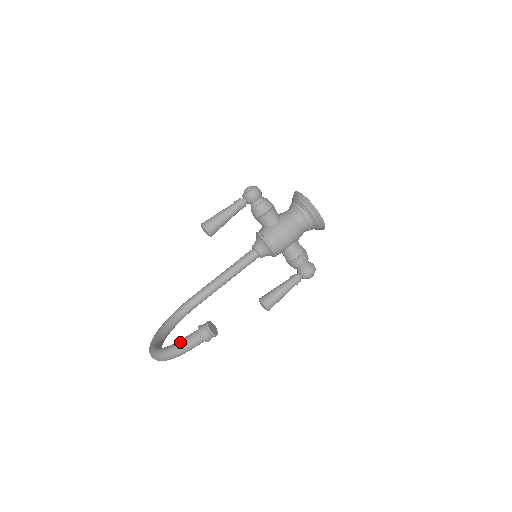
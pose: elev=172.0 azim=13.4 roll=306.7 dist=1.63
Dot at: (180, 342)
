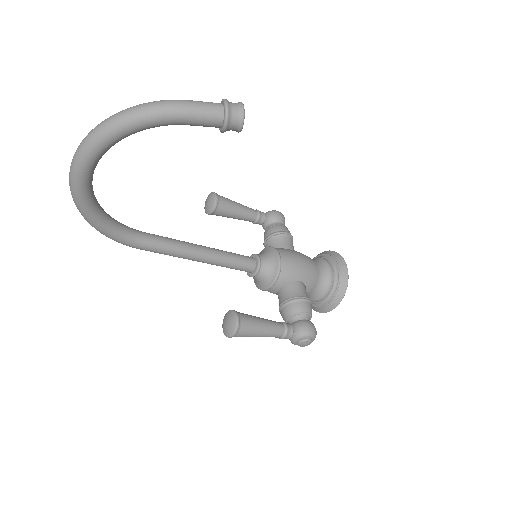
Dot at: (180, 101)
